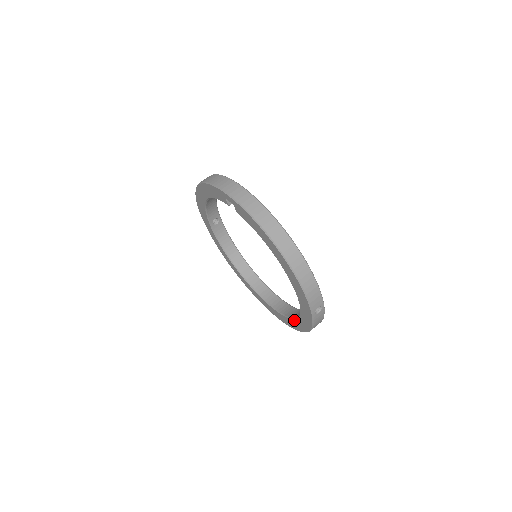
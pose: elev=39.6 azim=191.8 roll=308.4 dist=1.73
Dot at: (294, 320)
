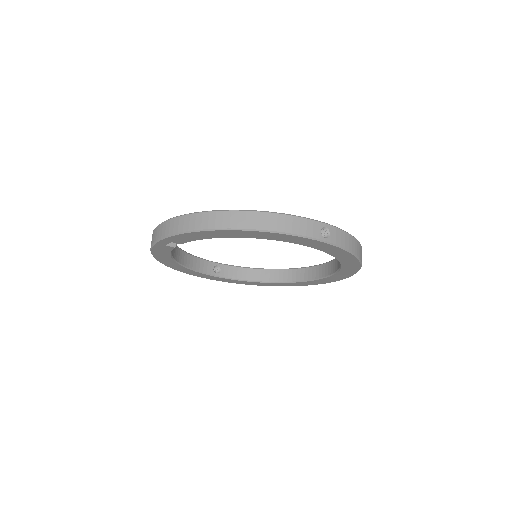
Dot at: (342, 264)
